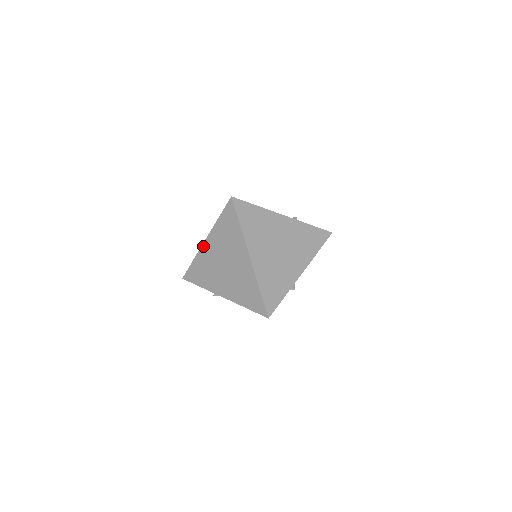
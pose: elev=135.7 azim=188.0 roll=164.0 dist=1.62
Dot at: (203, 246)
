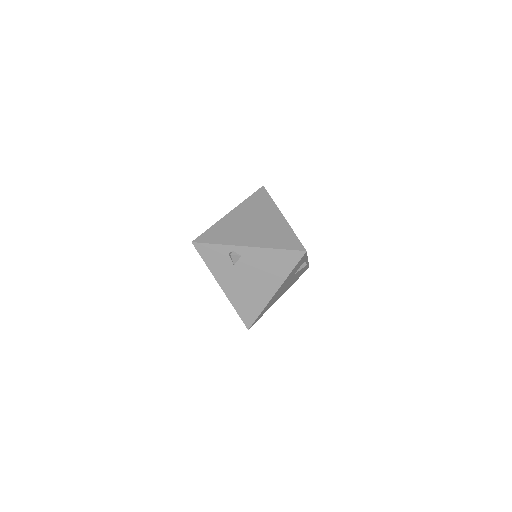
Dot at: (227, 215)
